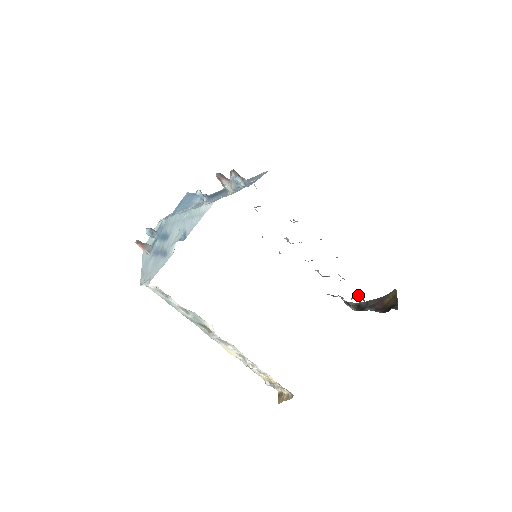
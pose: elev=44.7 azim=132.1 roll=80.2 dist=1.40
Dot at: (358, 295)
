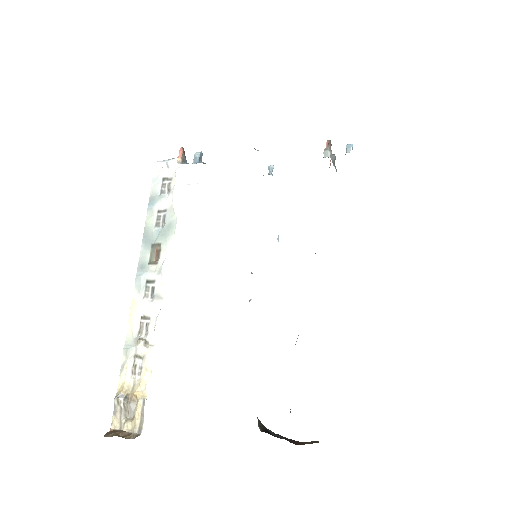
Dot at: occluded
